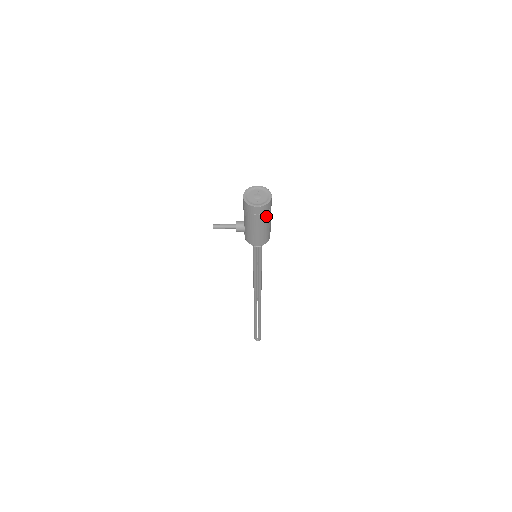
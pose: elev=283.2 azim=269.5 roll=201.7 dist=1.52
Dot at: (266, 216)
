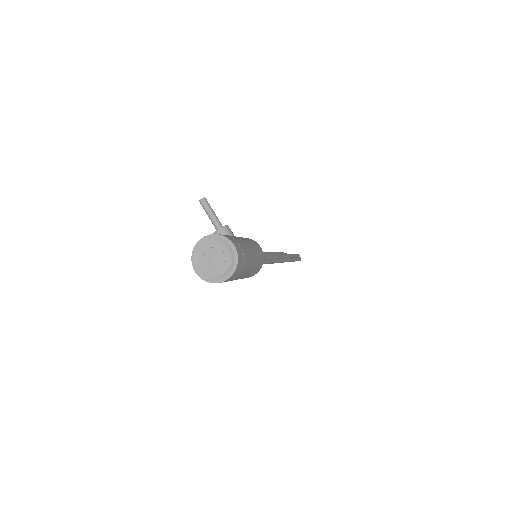
Dot at: occluded
